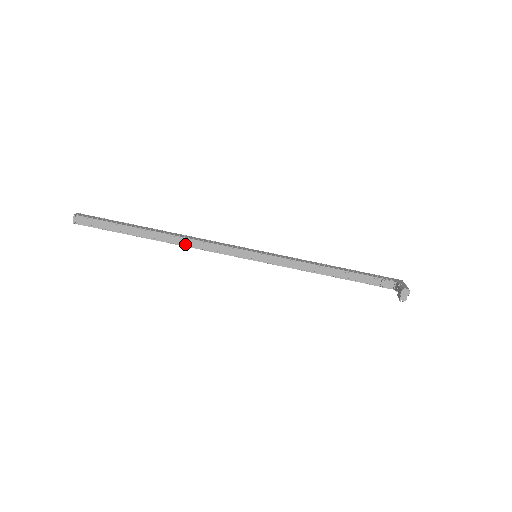
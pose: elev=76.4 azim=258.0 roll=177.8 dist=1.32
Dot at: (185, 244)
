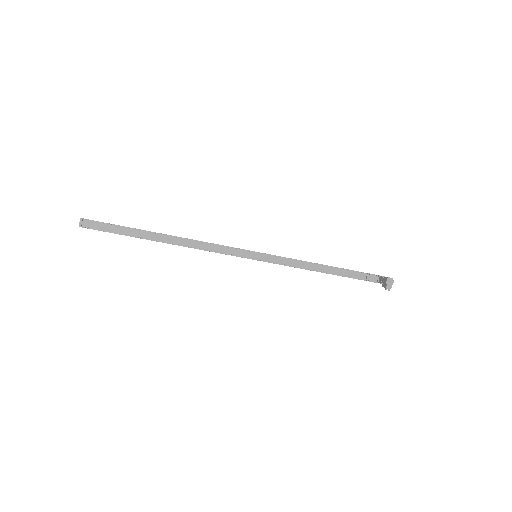
Dot at: (190, 245)
